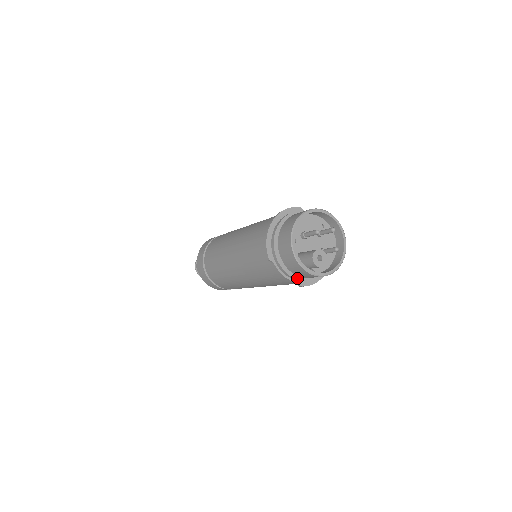
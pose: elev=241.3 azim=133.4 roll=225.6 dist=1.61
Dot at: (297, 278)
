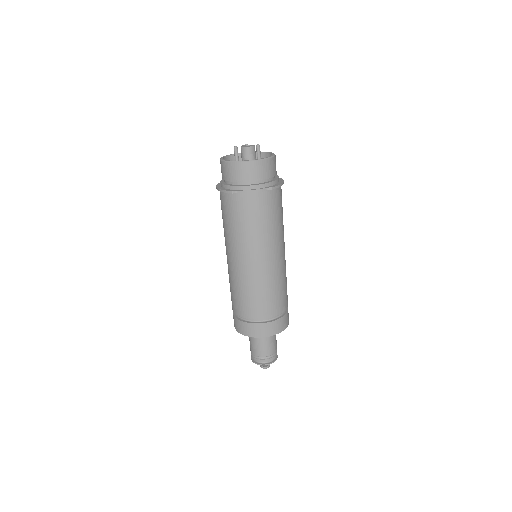
Dot at: (261, 184)
